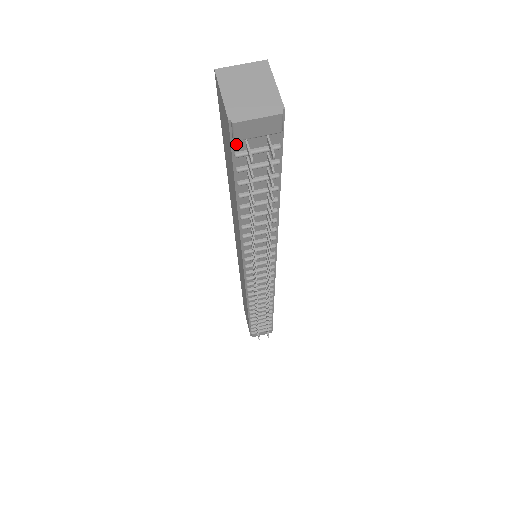
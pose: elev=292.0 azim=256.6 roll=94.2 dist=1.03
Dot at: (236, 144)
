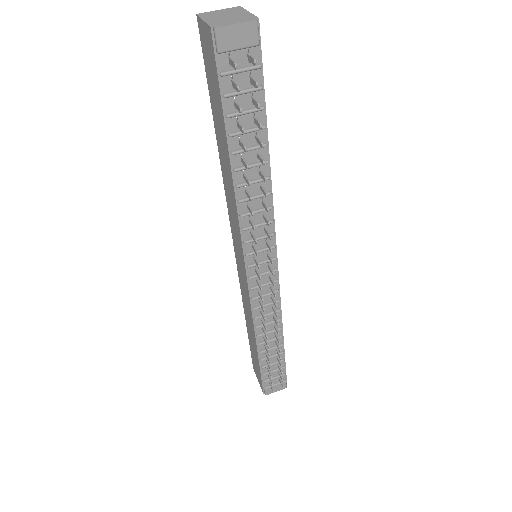
Dot at: (220, 61)
